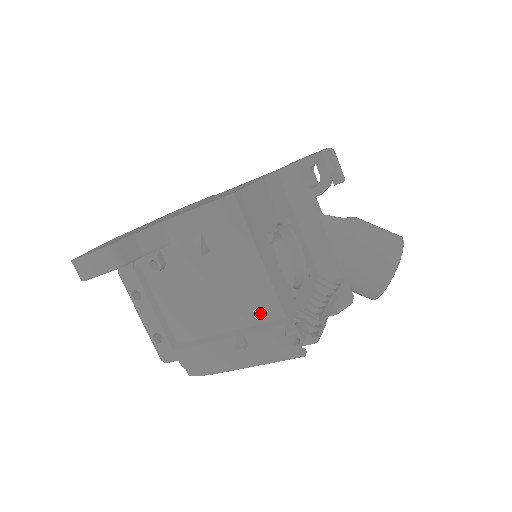
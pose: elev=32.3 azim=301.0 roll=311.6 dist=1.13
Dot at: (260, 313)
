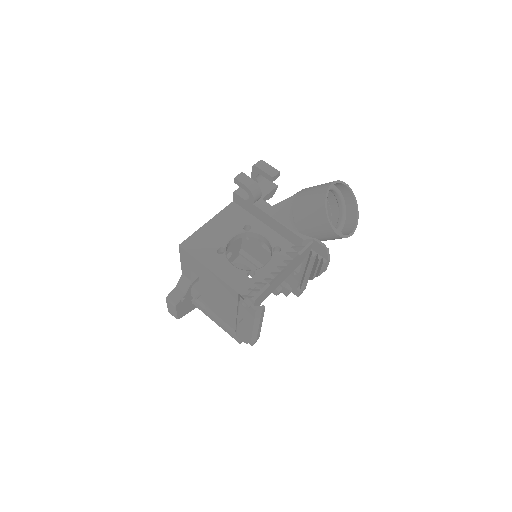
Dot at: (233, 297)
